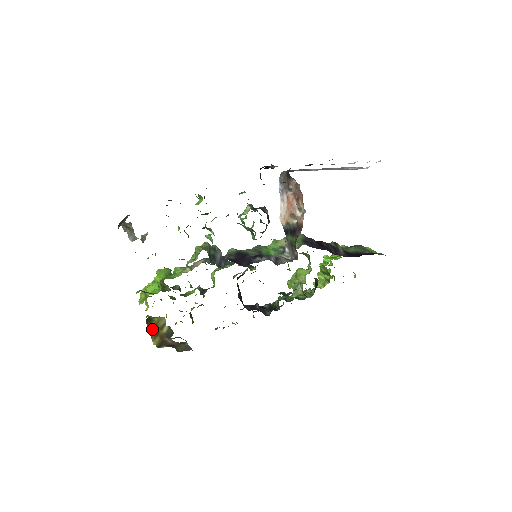
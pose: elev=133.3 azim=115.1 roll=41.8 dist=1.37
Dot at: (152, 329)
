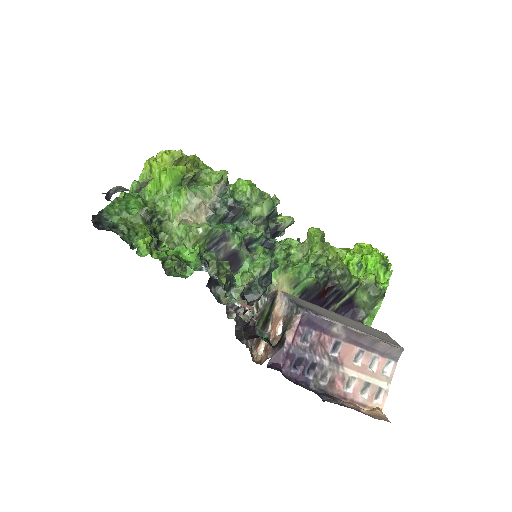
Dot at: occluded
